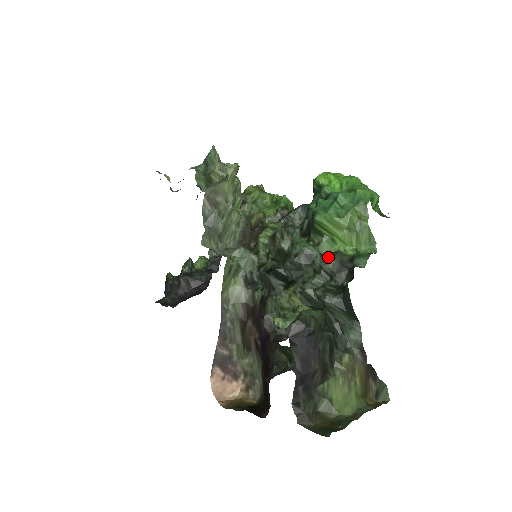
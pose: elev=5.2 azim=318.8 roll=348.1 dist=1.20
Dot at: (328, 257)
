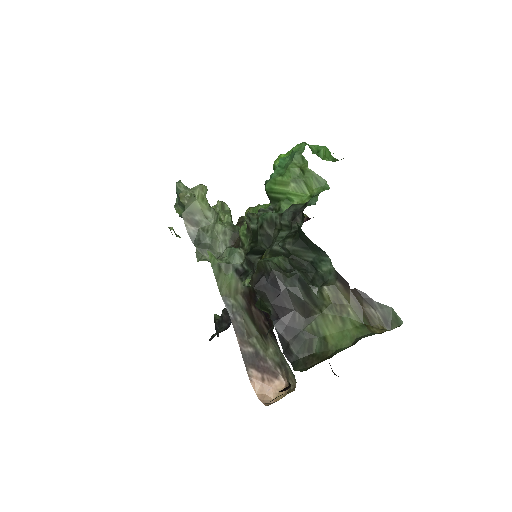
Dot at: (283, 212)
